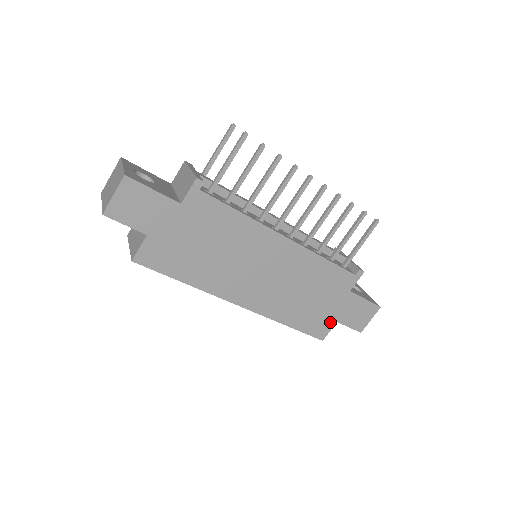
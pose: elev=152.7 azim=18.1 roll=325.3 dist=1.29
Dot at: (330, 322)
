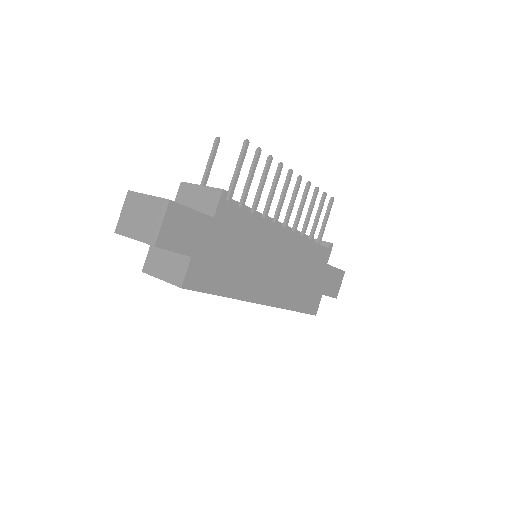
Dot at: (318, 296)
